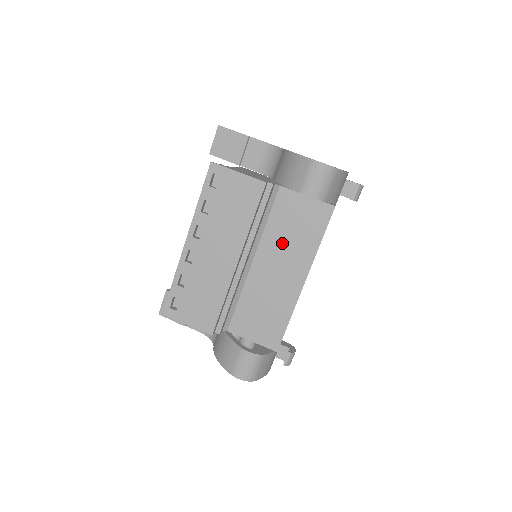
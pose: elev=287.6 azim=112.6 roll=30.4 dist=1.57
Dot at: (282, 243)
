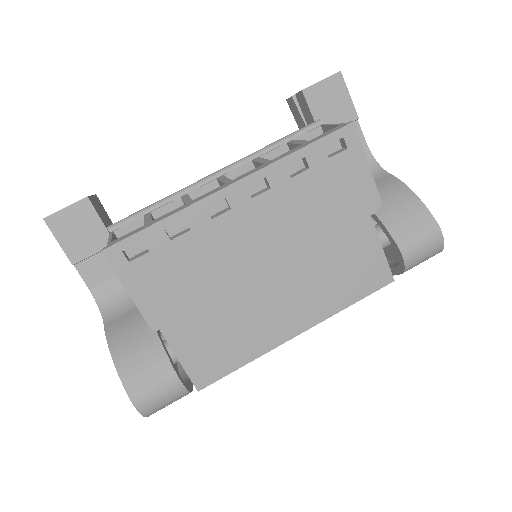
Dot at: (316, 275)
